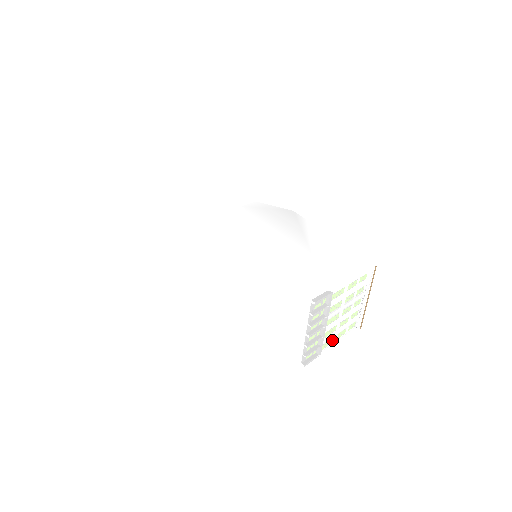
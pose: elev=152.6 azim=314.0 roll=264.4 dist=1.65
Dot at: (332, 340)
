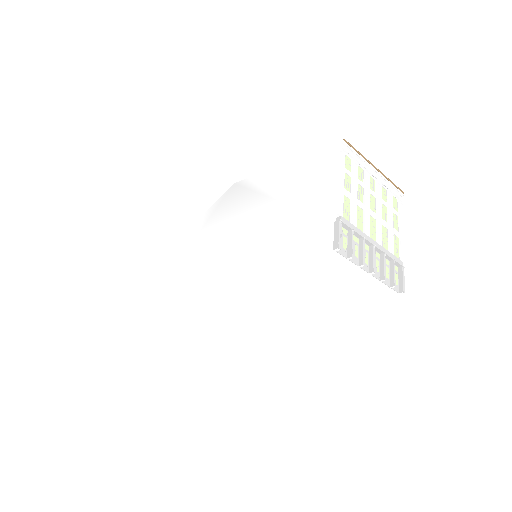
Dot at: (396, 239)
